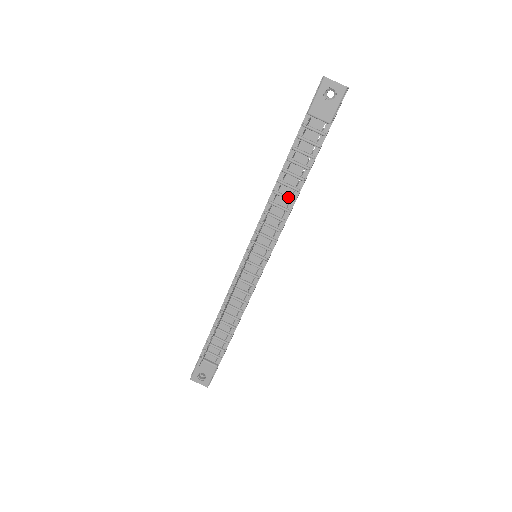
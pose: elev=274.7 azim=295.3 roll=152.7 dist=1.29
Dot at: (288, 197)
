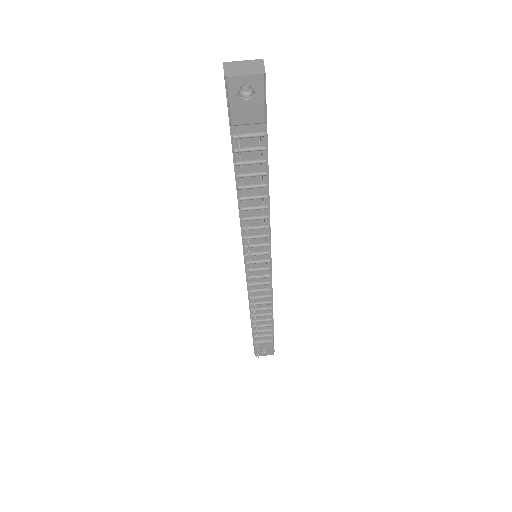
Dot at: (259, 207)
